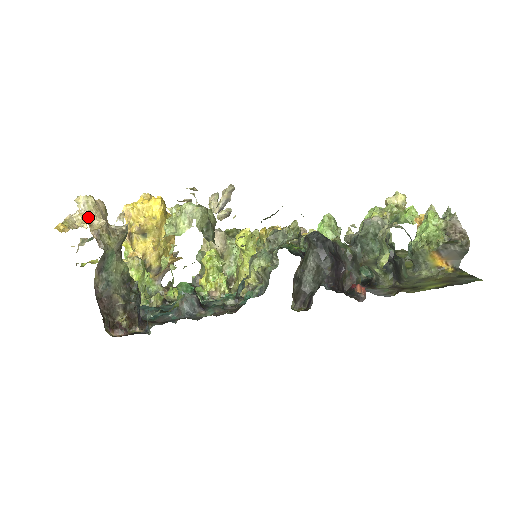
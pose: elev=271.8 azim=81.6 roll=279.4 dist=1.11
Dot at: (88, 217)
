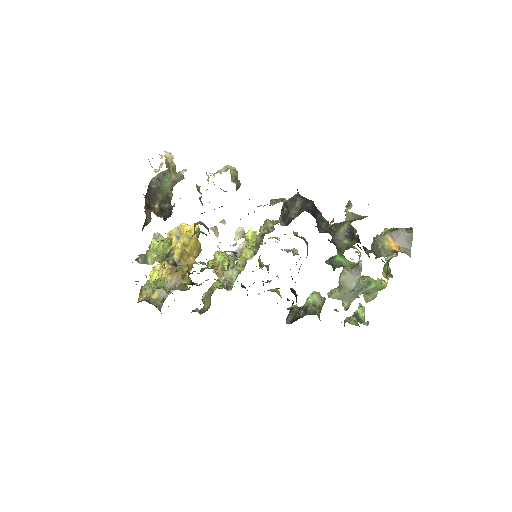
Dot at: (167, 158)
